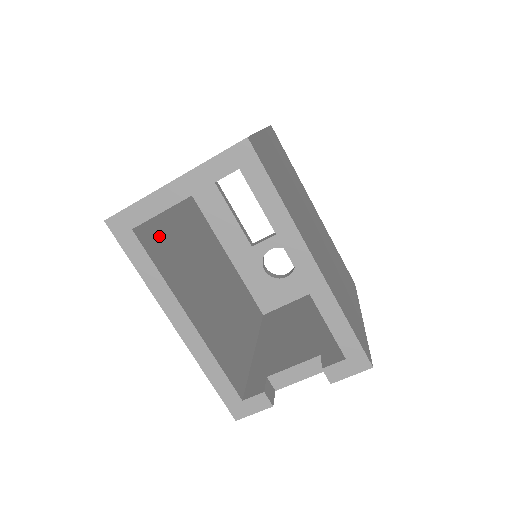
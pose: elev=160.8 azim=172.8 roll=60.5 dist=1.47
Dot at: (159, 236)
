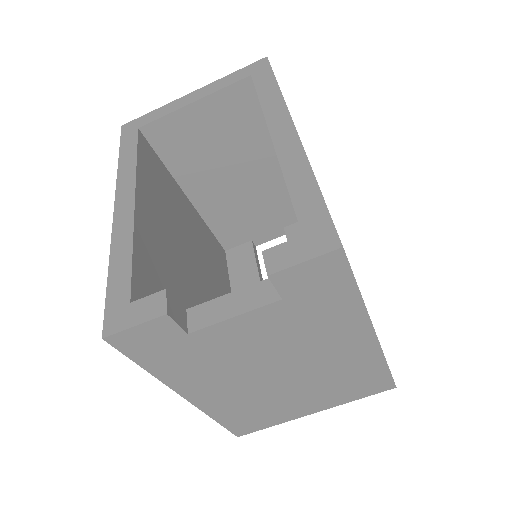
Dot at: (162, 174)
